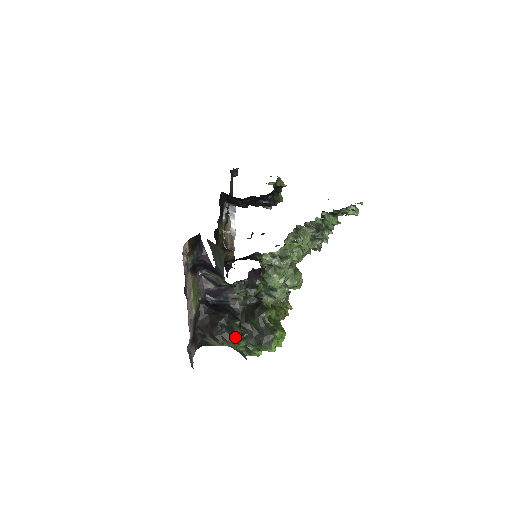
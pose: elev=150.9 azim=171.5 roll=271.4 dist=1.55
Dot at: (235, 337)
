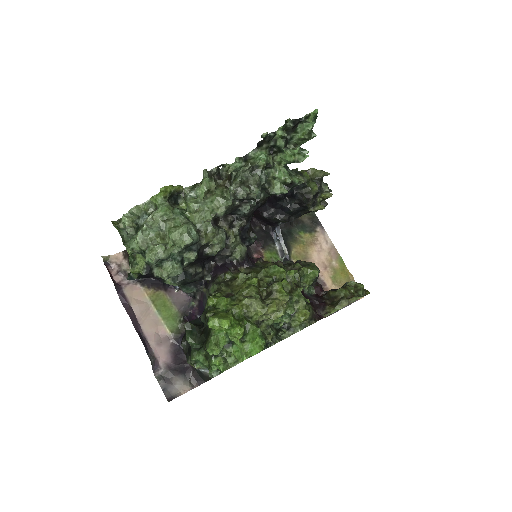
Dot at: (192, 347)
